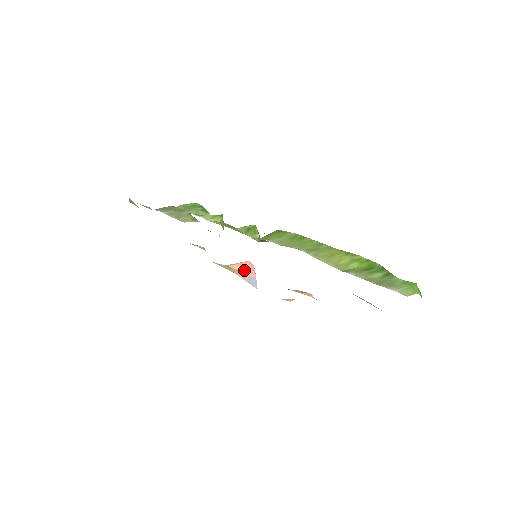
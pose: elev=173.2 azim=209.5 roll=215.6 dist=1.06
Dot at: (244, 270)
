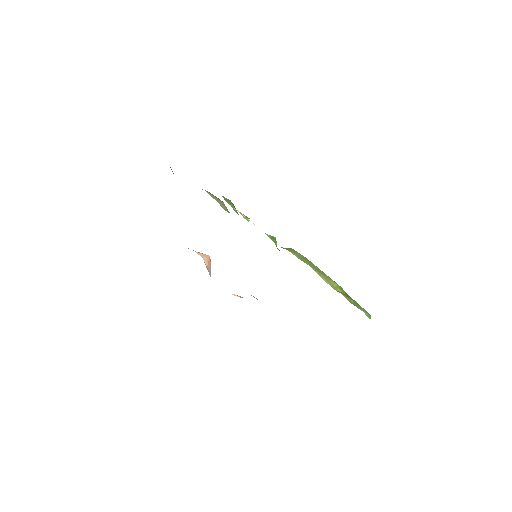
Dot at: (206, 260)
